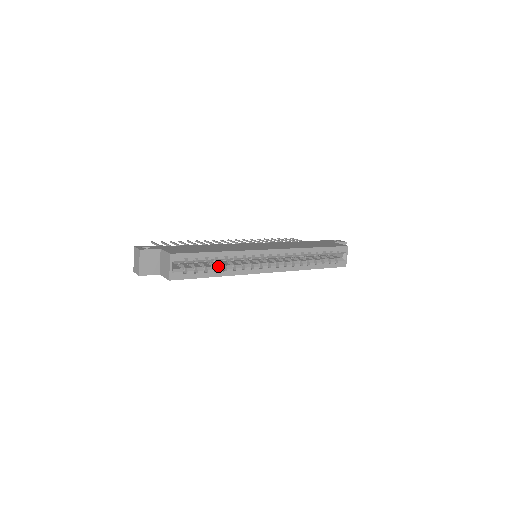
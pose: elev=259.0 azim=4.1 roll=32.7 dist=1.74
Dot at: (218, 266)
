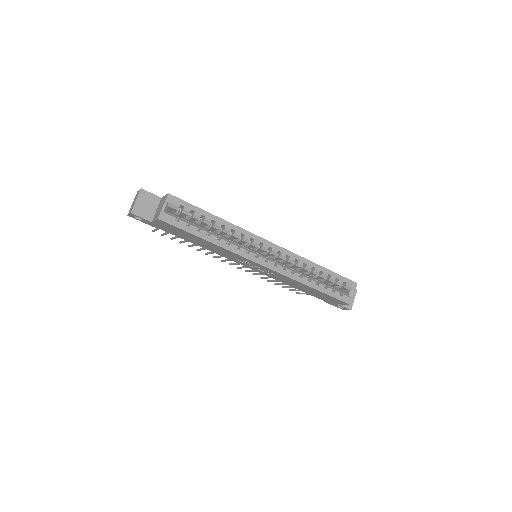
Dot at: occluded
